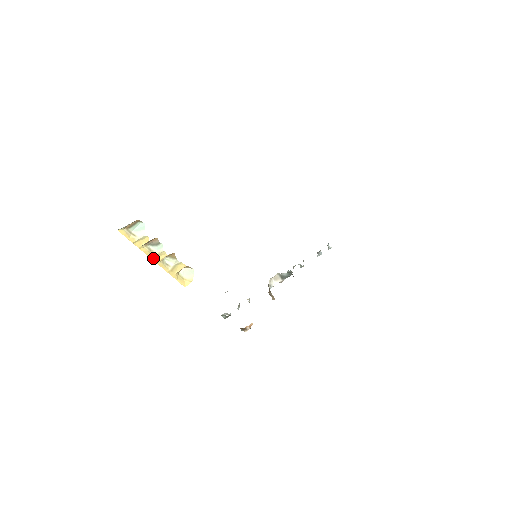
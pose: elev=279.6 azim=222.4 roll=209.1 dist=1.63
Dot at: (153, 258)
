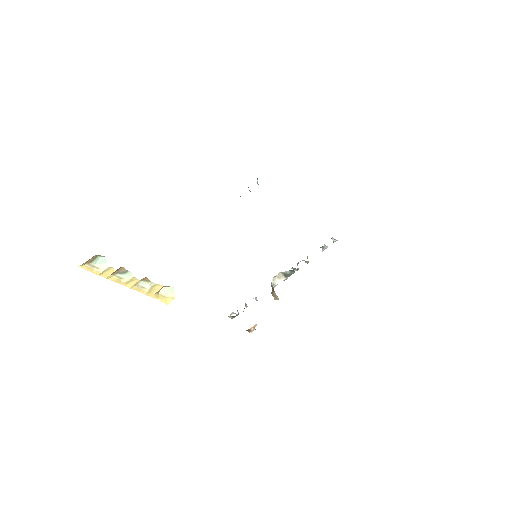
Dot at: (125, 284)
